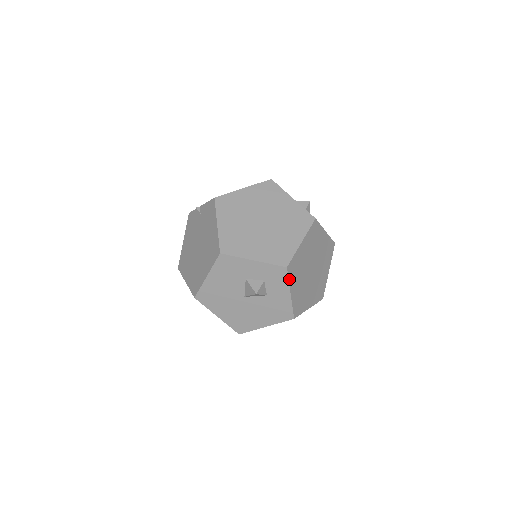
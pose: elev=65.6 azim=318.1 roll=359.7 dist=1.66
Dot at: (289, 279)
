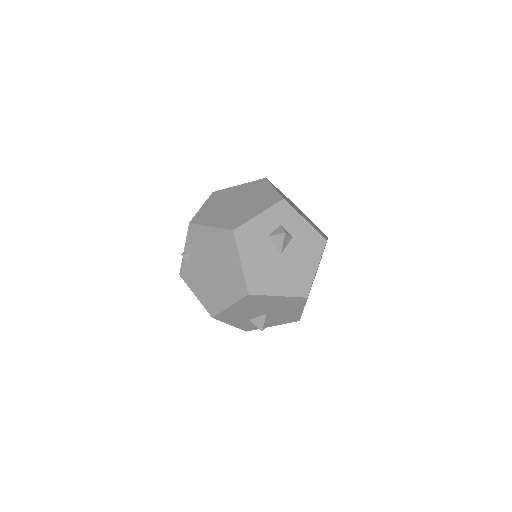
Dot at: (294, 209)
